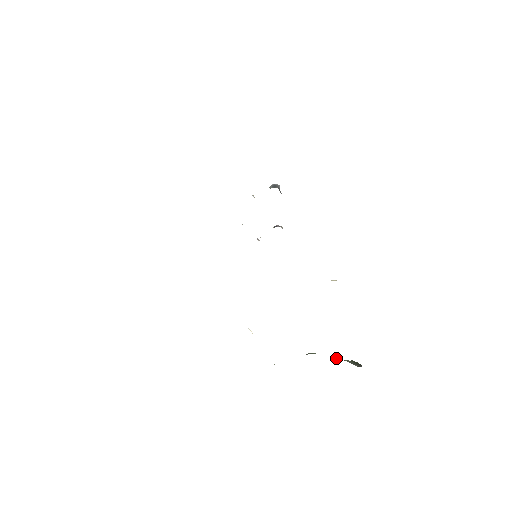
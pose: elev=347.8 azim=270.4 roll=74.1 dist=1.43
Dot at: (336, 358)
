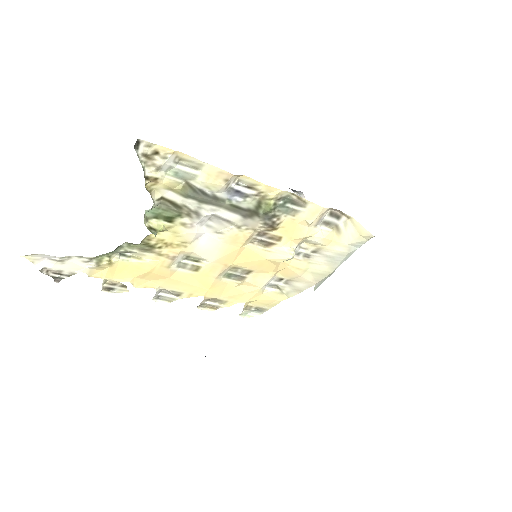
Dot at: occluded
